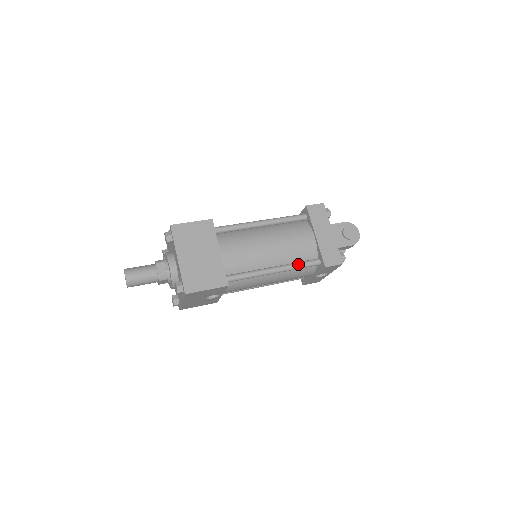
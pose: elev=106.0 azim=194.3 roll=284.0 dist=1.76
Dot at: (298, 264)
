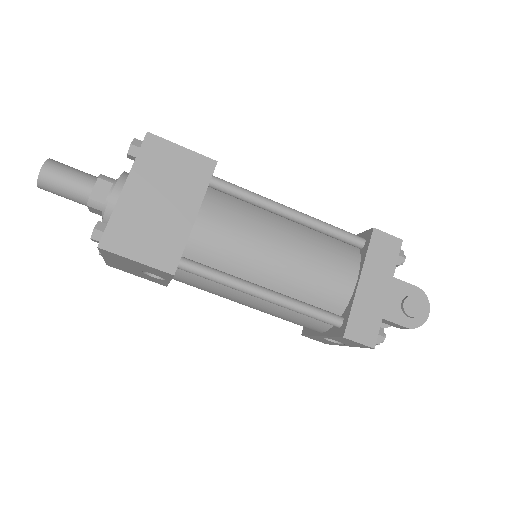
Dot at: (305, 307)
